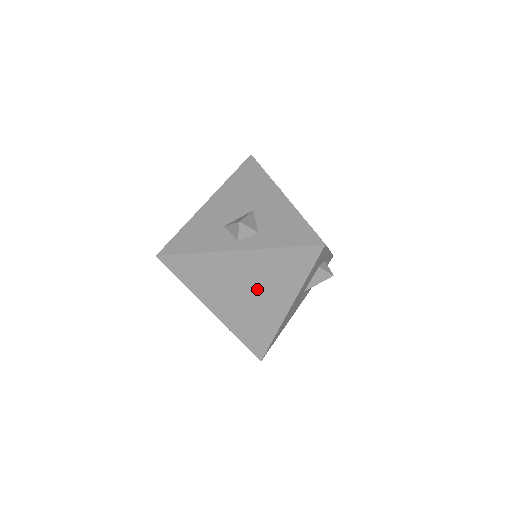
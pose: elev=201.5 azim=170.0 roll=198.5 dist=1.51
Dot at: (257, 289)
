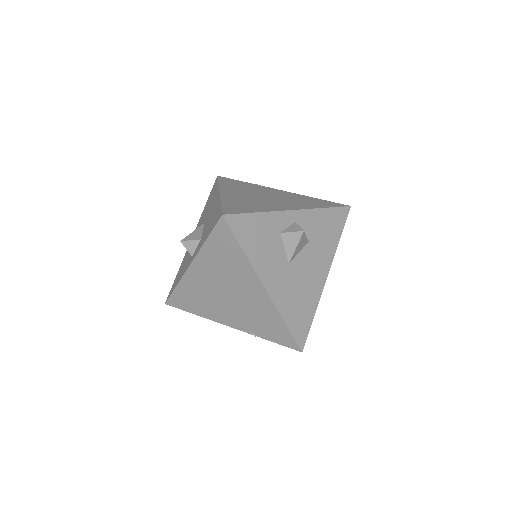
Dot at: (230, 287)
